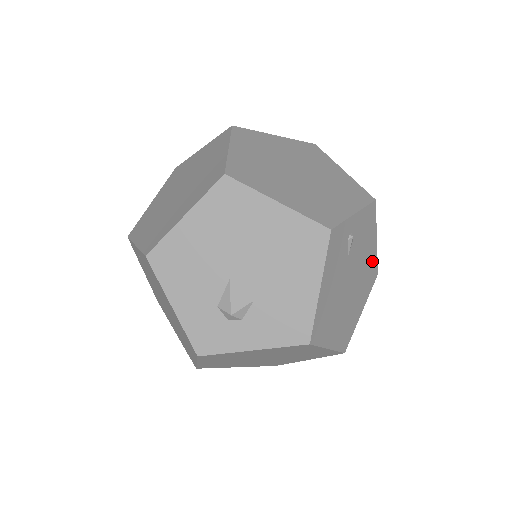
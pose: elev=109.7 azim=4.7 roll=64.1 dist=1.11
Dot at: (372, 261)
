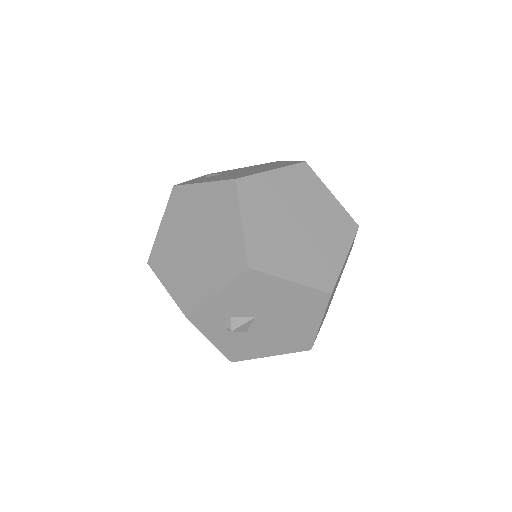
Dot at: occluded
